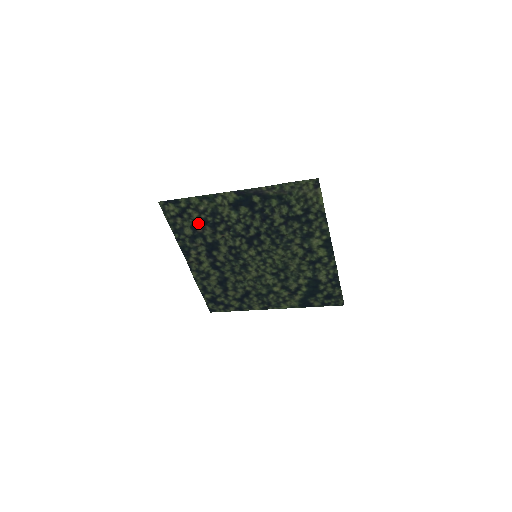
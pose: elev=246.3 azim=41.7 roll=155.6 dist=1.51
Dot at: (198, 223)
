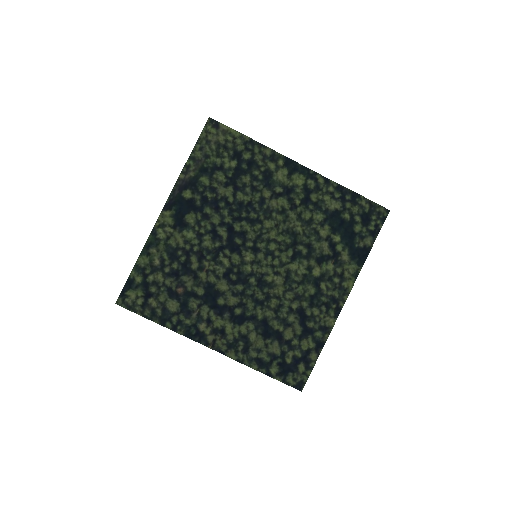
Dot at: (171, 284)
